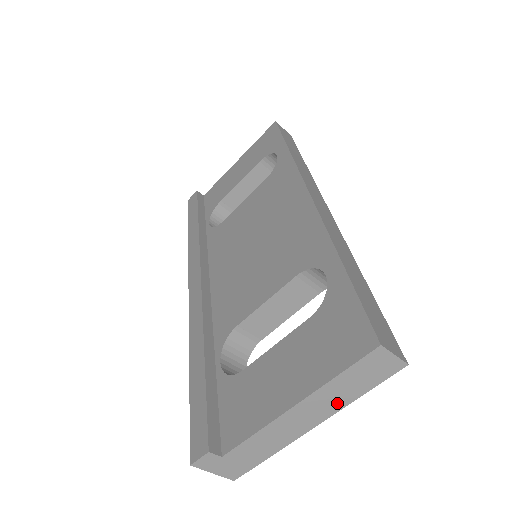
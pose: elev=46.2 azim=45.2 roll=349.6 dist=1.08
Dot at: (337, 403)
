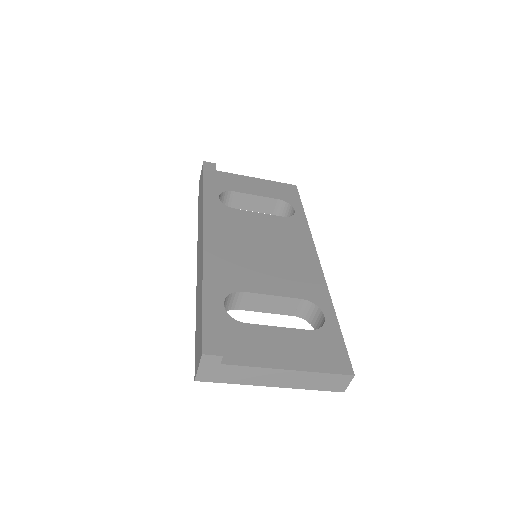
Dot at: (300, 384)
